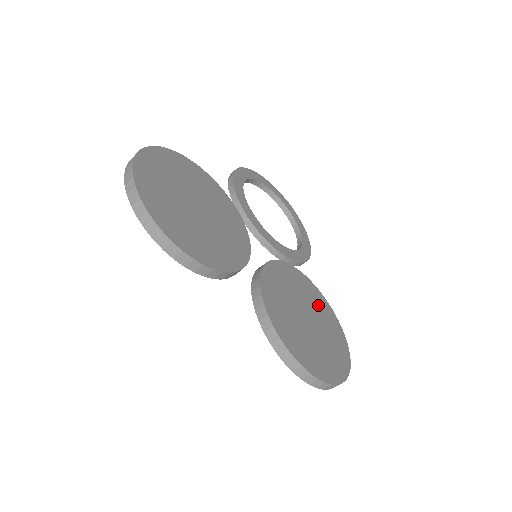
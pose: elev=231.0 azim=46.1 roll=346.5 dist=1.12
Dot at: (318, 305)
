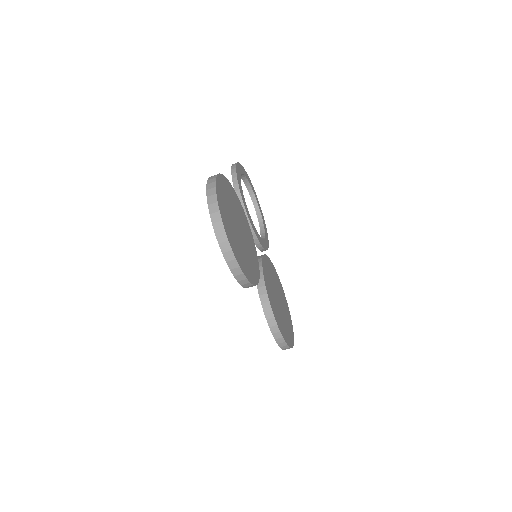
Dot at: (278, 285)
